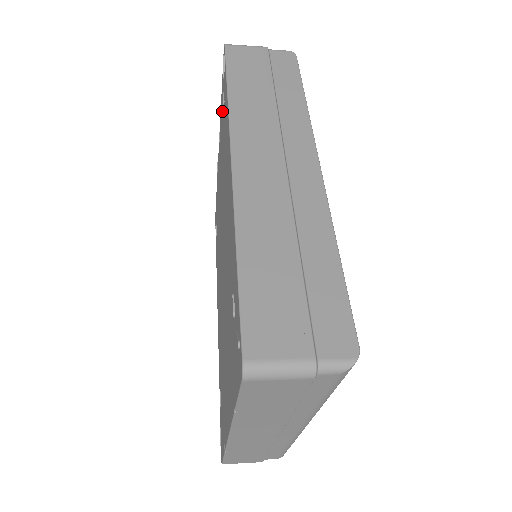
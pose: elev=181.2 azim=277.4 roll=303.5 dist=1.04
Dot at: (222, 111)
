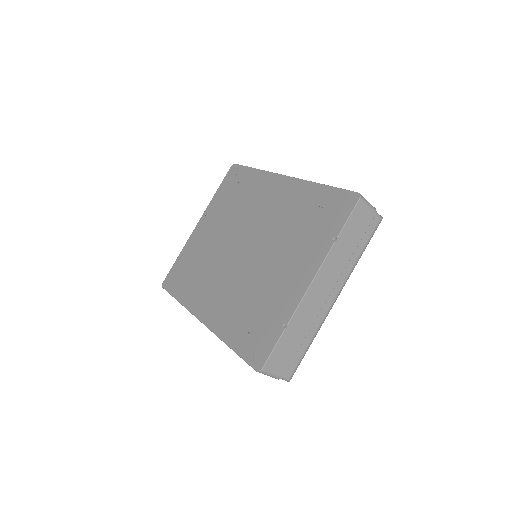
Dot at: (226, 191)
